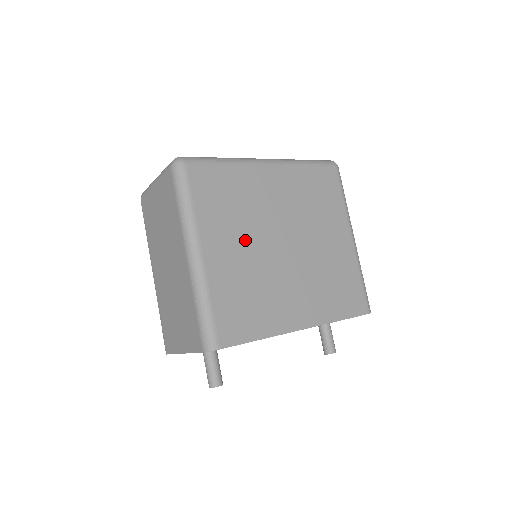
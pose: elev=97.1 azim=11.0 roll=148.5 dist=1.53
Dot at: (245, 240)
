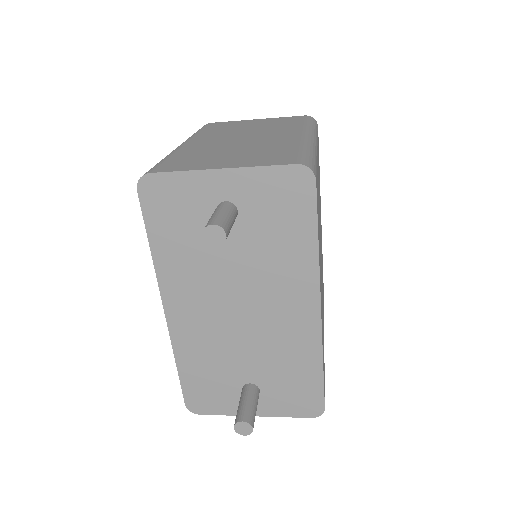
Dot at: (319, 201)
